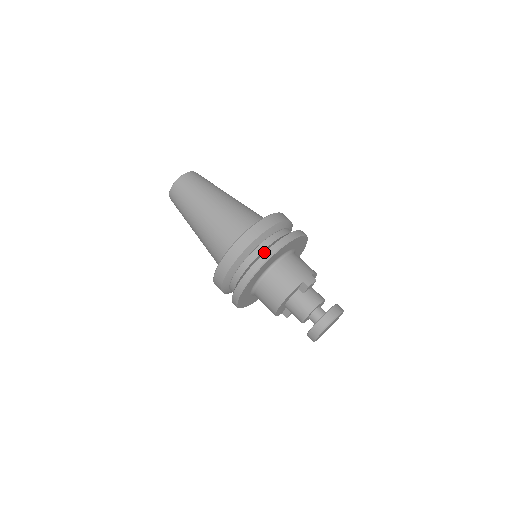
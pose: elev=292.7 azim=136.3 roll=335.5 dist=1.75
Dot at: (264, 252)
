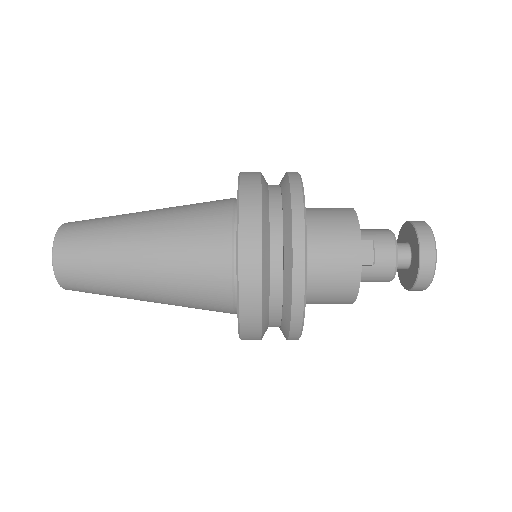
Dot at: (290, 302)
